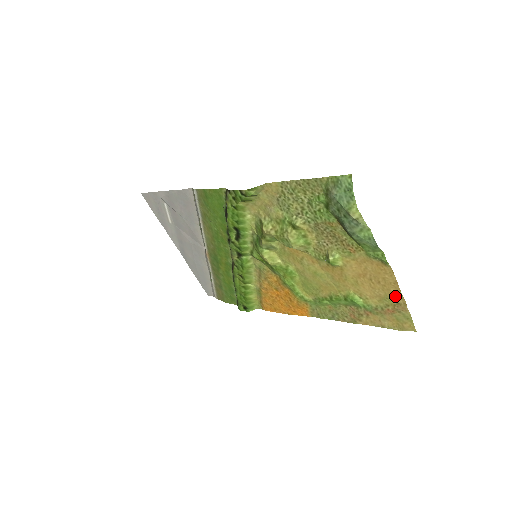
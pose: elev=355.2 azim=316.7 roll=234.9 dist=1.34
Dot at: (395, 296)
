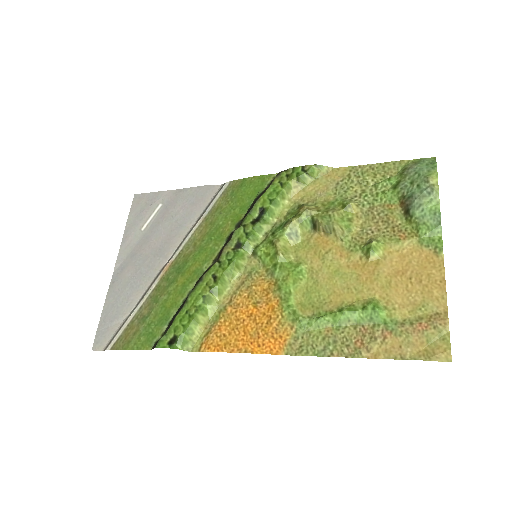
Dot at: (436, 301)
